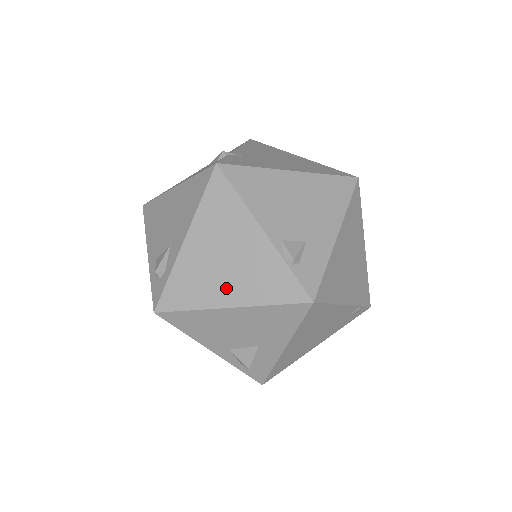
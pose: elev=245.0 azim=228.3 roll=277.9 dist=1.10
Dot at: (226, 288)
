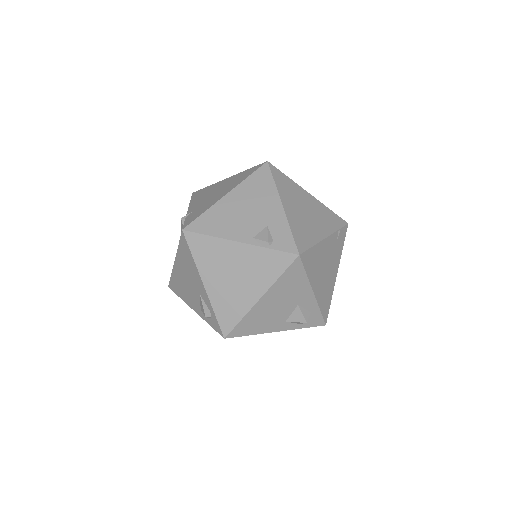
Dot at: (248, 290)
